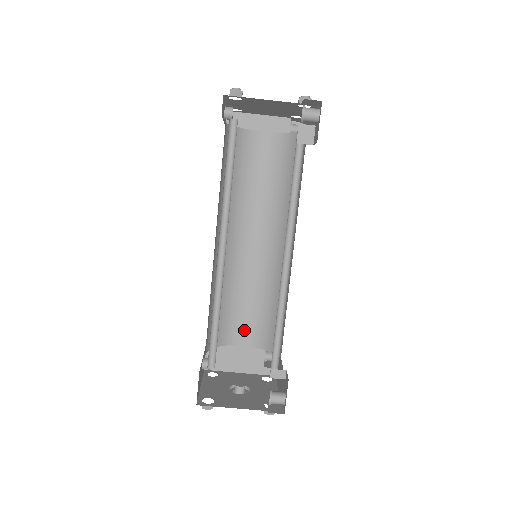
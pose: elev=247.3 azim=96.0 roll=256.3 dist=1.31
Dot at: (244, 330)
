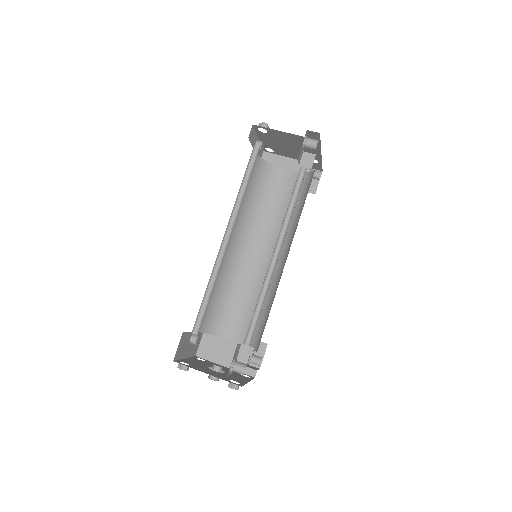
Dot at: (237, 327)
